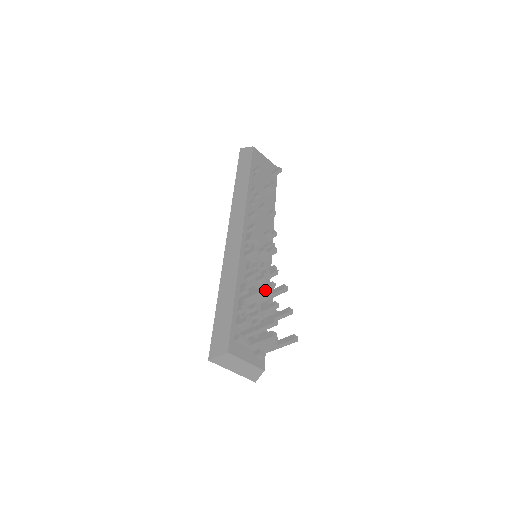
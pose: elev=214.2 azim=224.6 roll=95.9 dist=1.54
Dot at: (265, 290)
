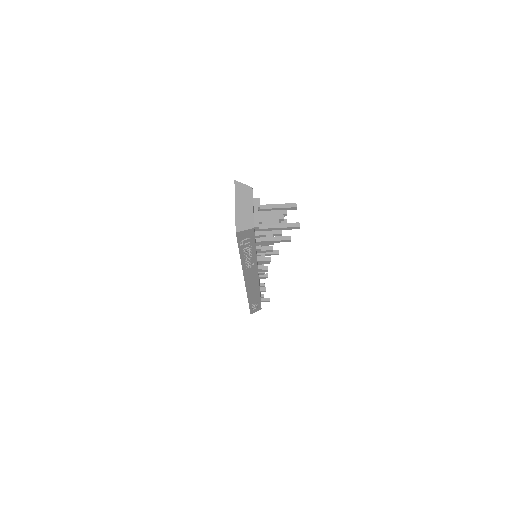
Dot at: occluded
